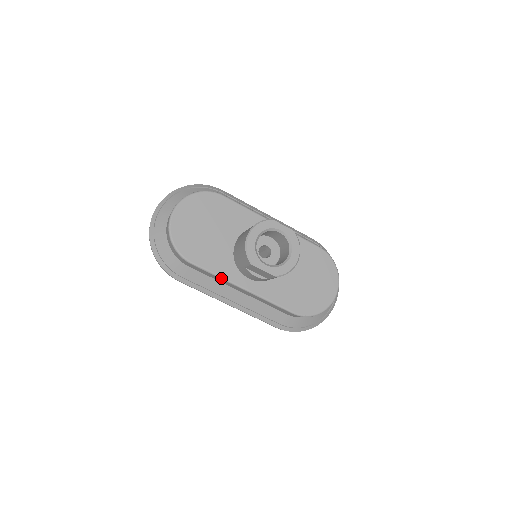
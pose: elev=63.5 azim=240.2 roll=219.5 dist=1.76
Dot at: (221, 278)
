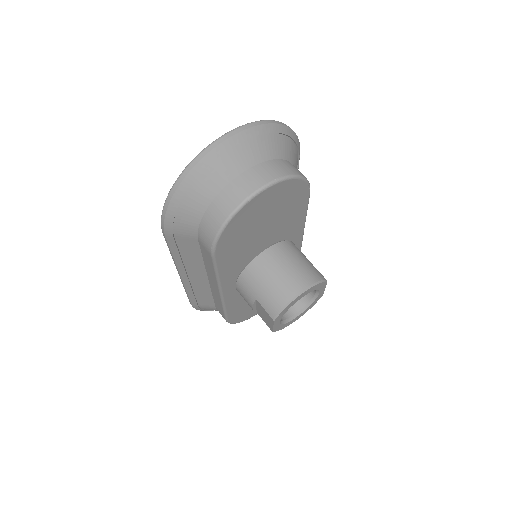
Dot at: (218, 279)
